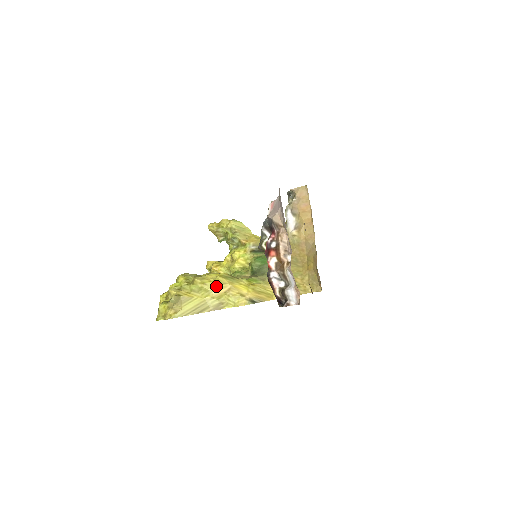
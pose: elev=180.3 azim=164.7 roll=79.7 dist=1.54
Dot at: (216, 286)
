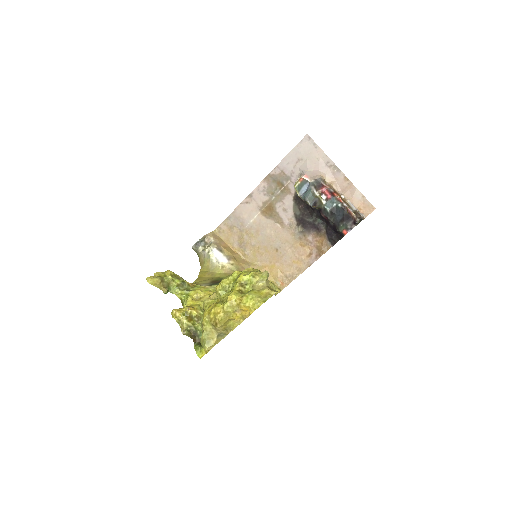
Dot at: occluded
